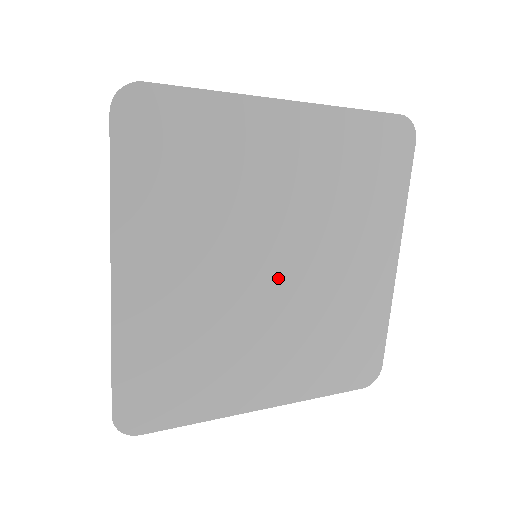
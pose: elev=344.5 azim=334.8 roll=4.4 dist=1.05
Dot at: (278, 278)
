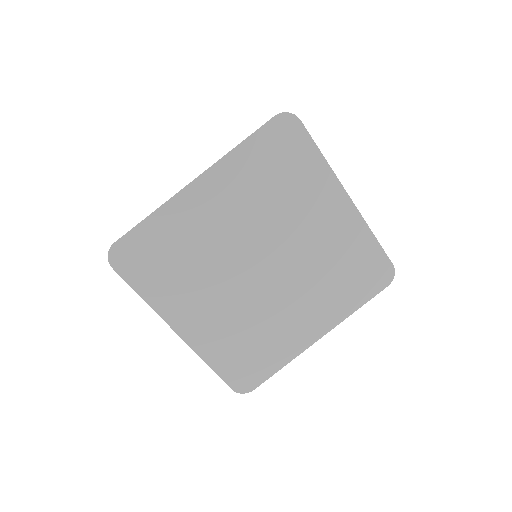
Dot at: (269, 271)
